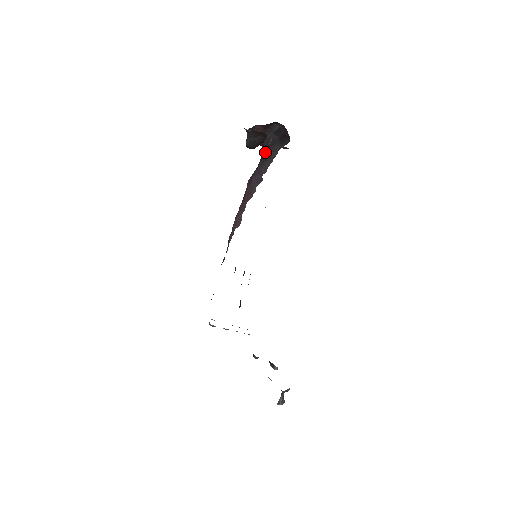
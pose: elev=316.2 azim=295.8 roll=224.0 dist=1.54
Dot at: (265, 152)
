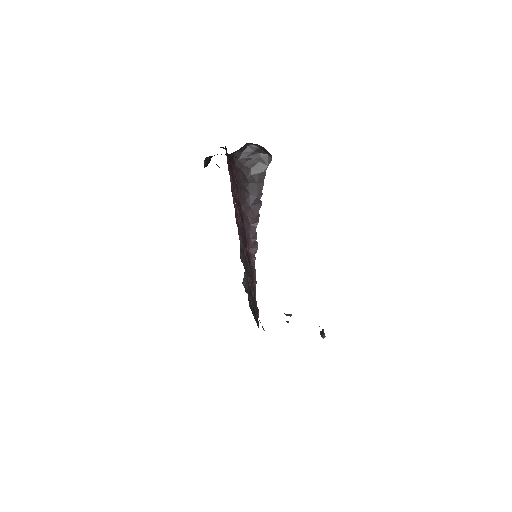
Dot at: (249, 176)
